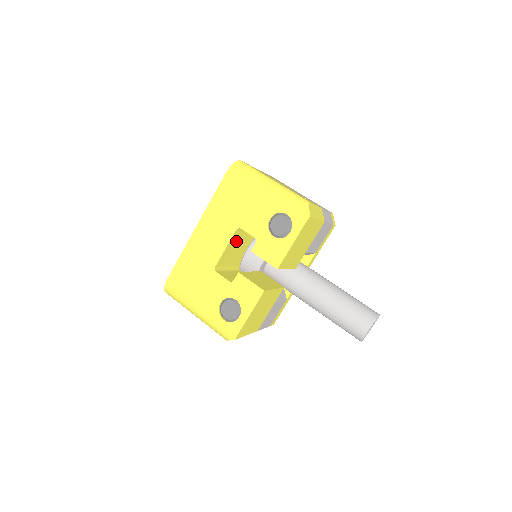
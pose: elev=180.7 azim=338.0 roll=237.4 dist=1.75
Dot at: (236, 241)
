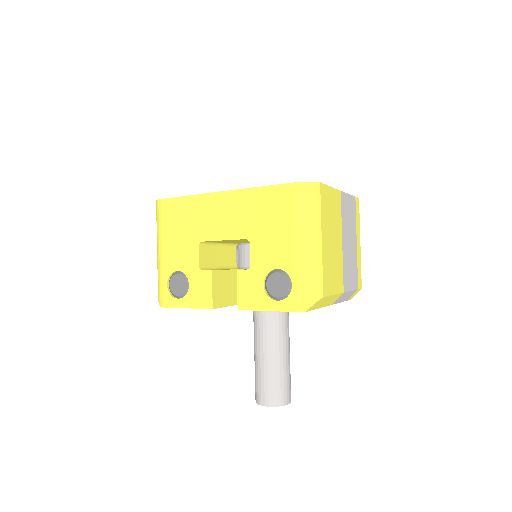
Dot at: (242, 240)
